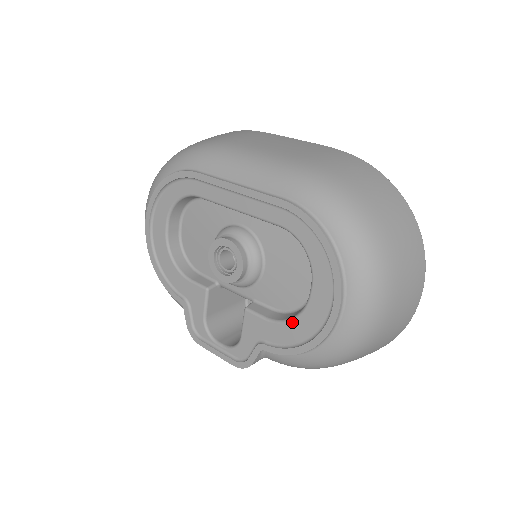
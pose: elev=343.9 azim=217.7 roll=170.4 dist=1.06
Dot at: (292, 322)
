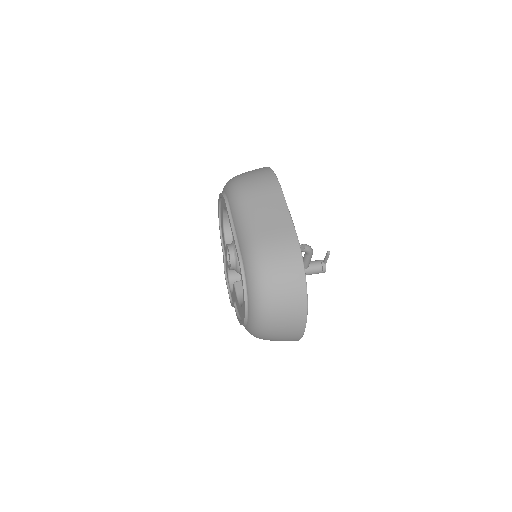
Dot at: (240, 306)
